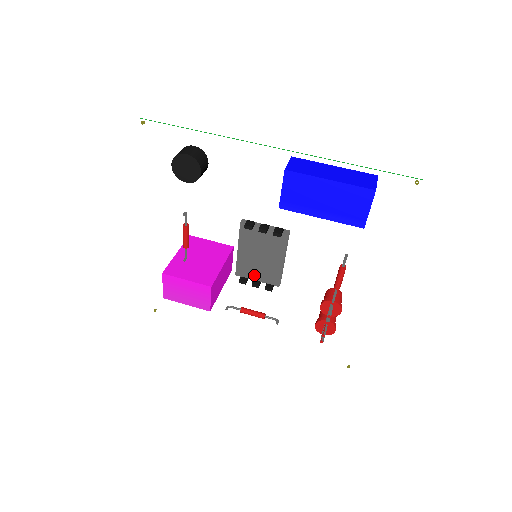
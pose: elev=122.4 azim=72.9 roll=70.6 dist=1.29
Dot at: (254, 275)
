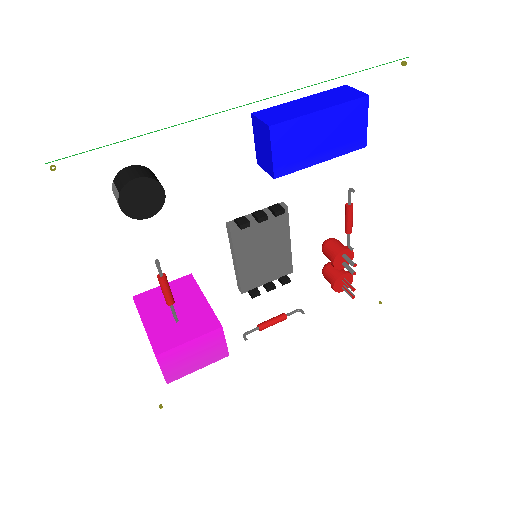
Dot at: (263, 279)
